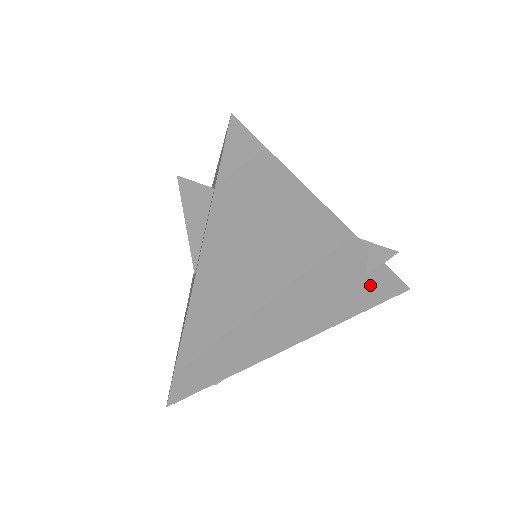
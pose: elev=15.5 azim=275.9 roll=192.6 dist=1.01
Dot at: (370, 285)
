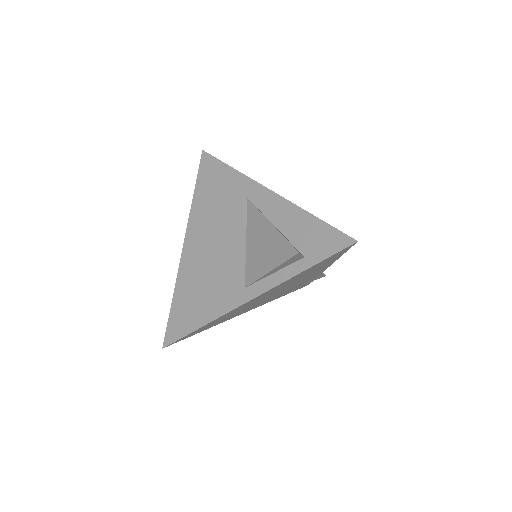
Dot at: occluded
